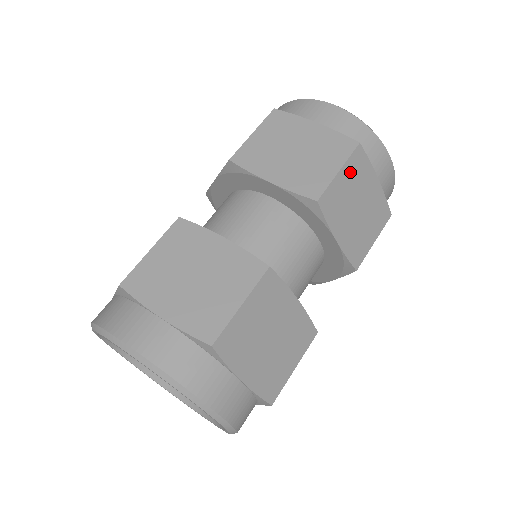
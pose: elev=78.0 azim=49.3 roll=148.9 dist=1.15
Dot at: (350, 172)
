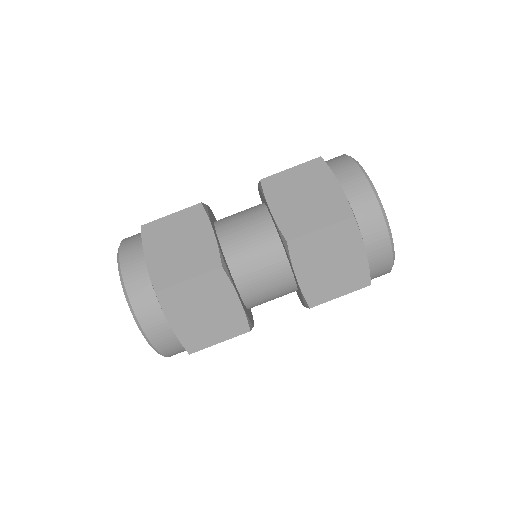
Dot at: (333, 234)
